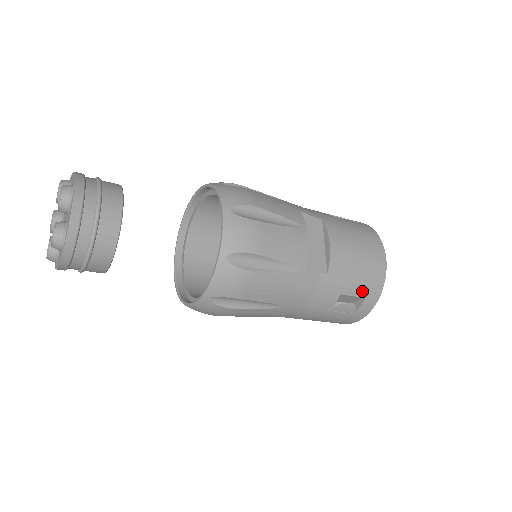
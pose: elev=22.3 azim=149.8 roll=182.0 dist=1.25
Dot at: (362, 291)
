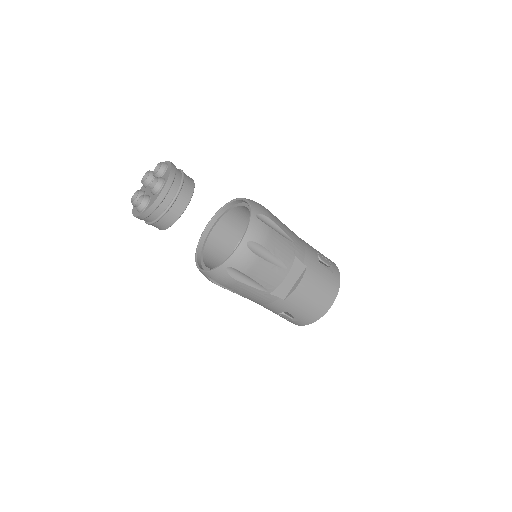
Dot at: (301, 316)
